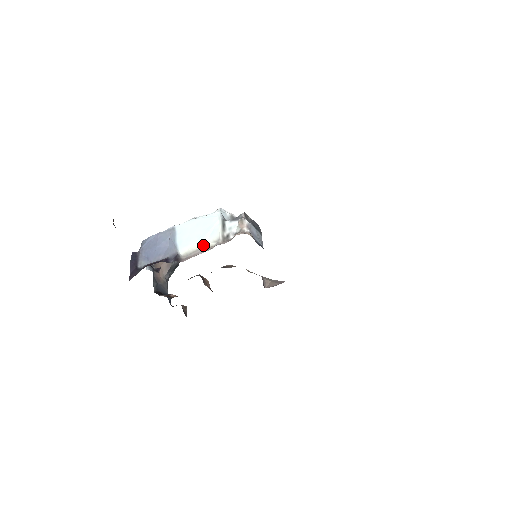
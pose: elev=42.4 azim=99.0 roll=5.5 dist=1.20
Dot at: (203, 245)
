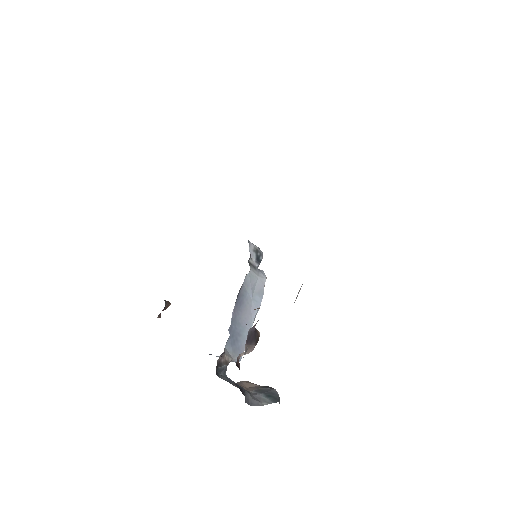
Dot at: occluded
